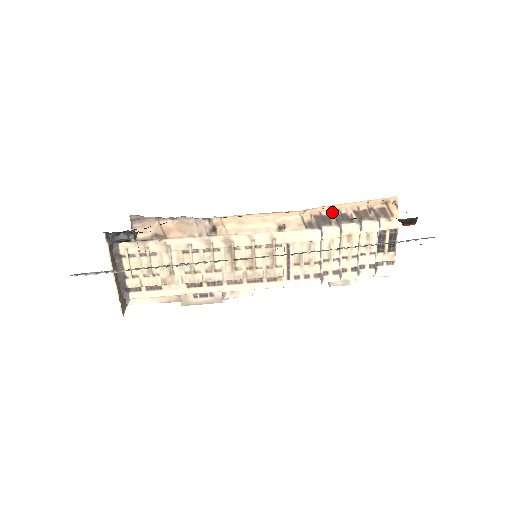
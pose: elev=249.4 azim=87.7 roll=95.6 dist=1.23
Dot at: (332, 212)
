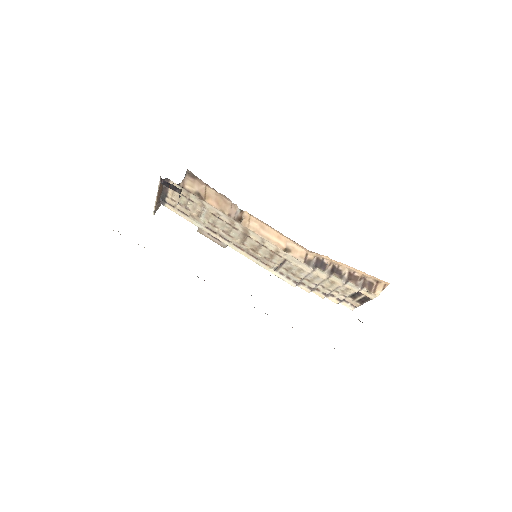
Dot at: (333, 263)
